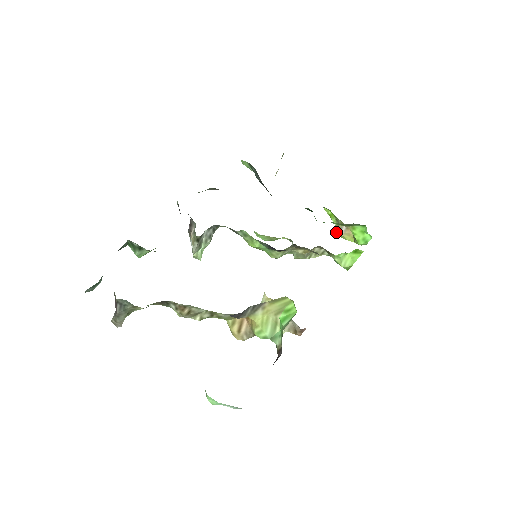
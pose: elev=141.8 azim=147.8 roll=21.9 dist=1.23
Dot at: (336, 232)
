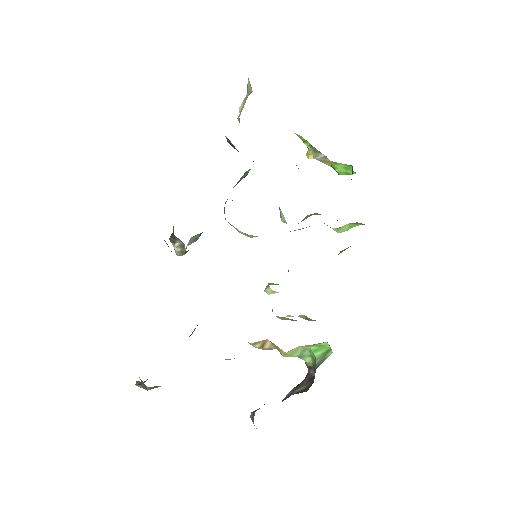
Dot at: (310, 157)
